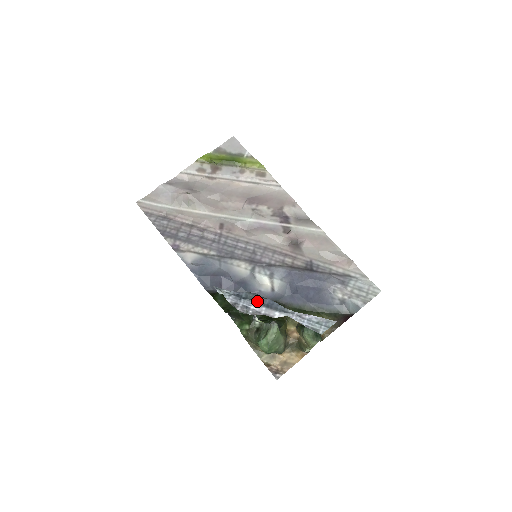
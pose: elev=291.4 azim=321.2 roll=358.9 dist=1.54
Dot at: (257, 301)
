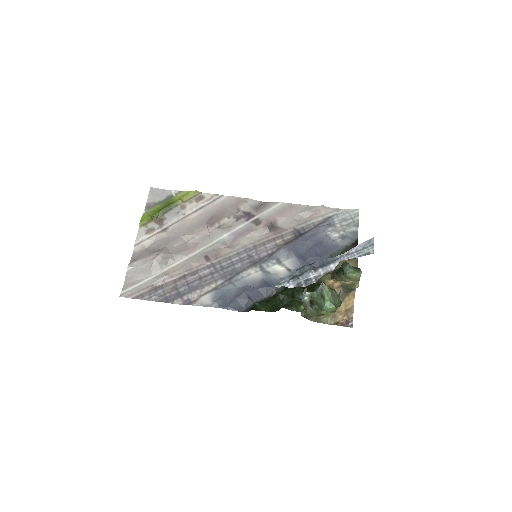
Dot at: (311, 269)
